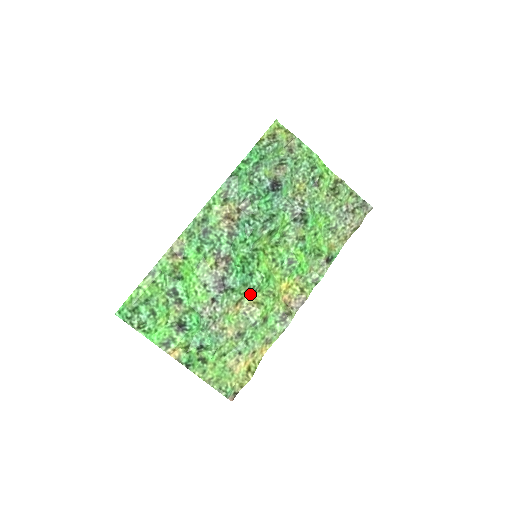
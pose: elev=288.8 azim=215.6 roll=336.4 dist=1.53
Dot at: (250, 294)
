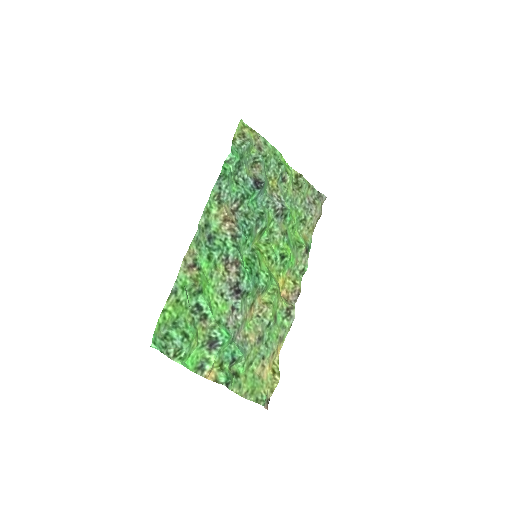
Dot at: (259, 295)
